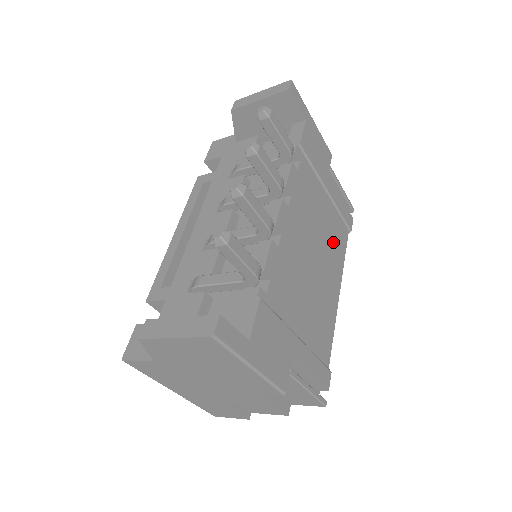
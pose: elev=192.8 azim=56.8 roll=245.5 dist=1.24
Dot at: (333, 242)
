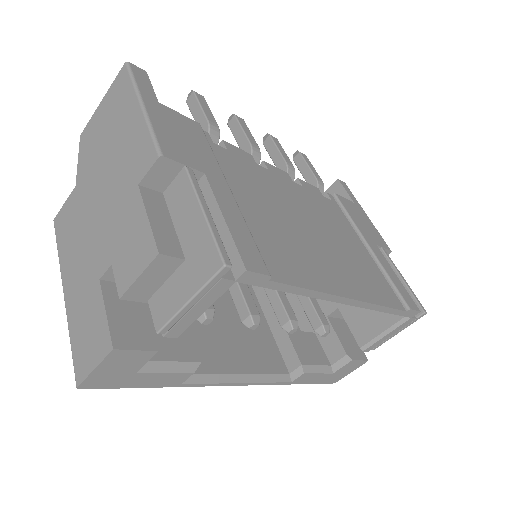
Dot at: (362, 272)
